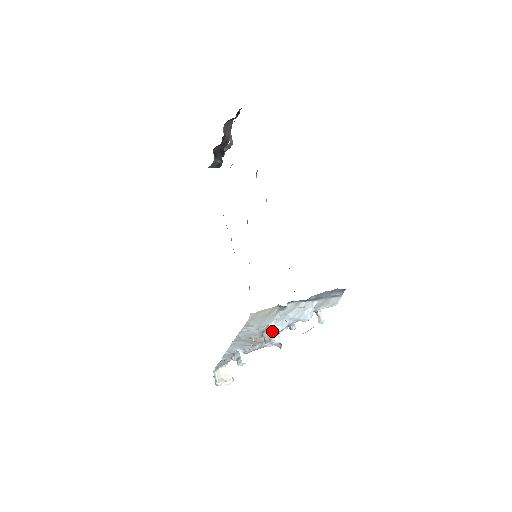
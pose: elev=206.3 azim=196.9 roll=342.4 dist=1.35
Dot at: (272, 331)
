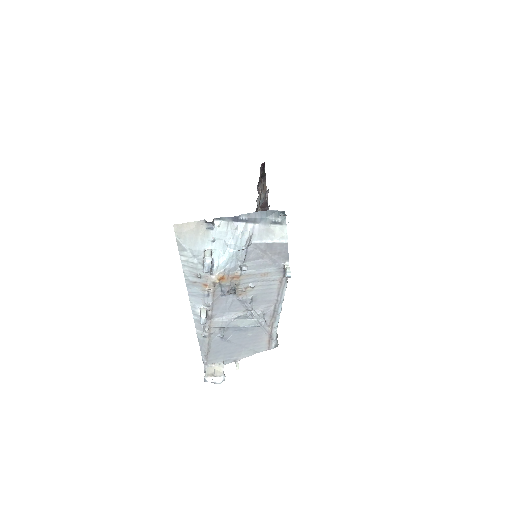
Dot at: (205, 253)
